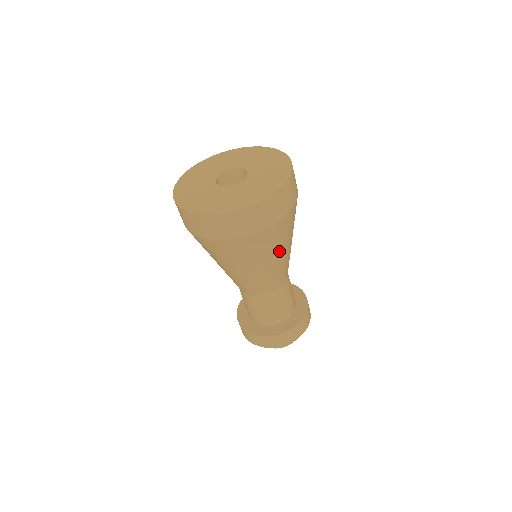
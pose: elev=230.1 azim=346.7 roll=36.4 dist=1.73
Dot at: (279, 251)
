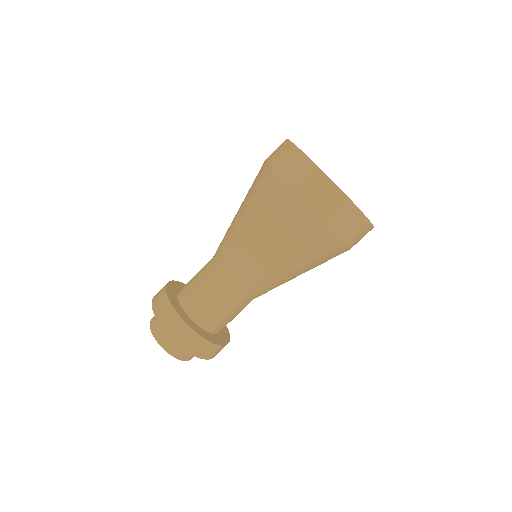
Dot at: (291, 257)
